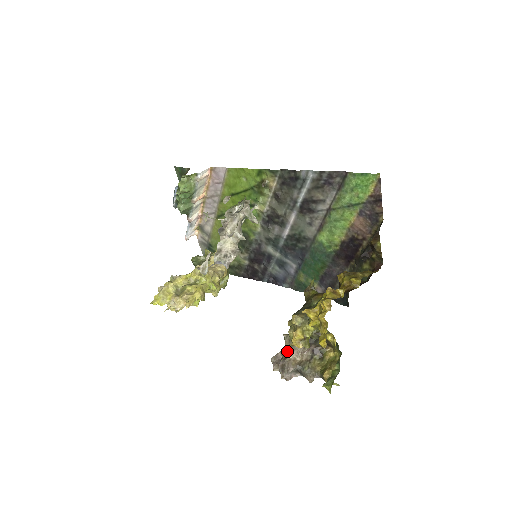
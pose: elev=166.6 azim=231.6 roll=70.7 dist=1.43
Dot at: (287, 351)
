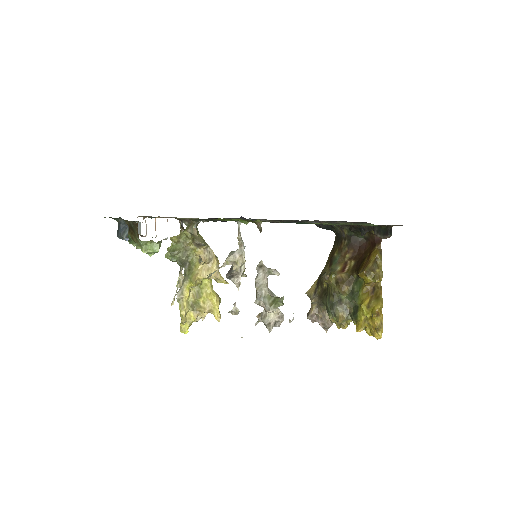
Dot at: (321, 313)
